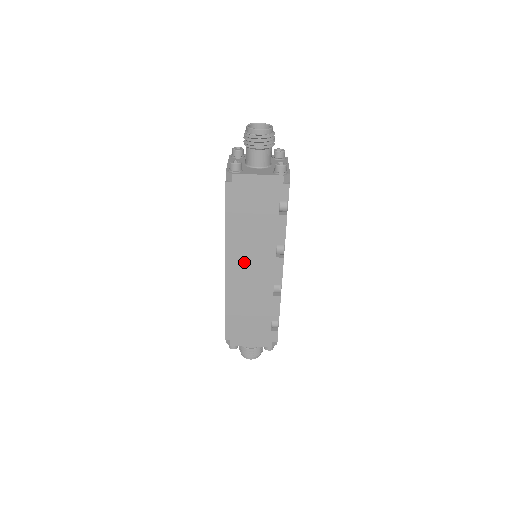
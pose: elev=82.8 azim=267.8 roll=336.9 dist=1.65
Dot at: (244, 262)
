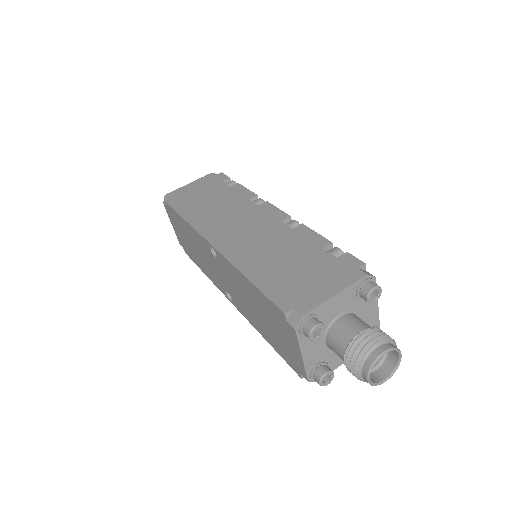
Dot at: (227, 228)
